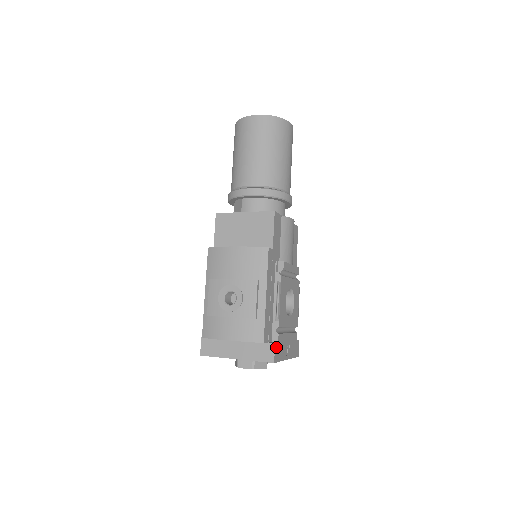
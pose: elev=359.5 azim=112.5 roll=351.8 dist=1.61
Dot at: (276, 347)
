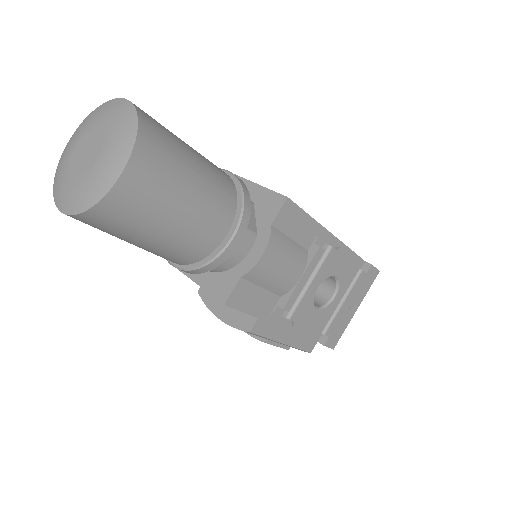
Dot at: (328, 342)
